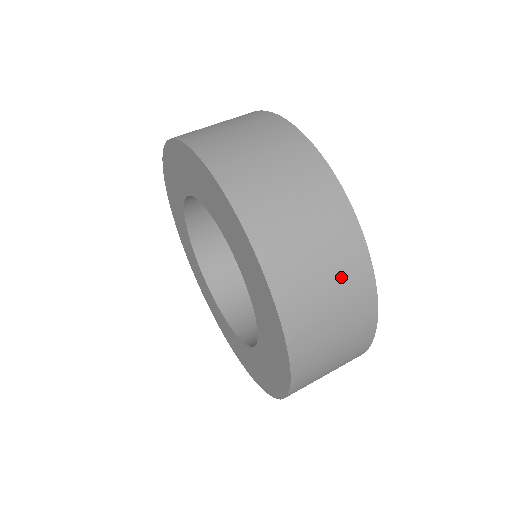
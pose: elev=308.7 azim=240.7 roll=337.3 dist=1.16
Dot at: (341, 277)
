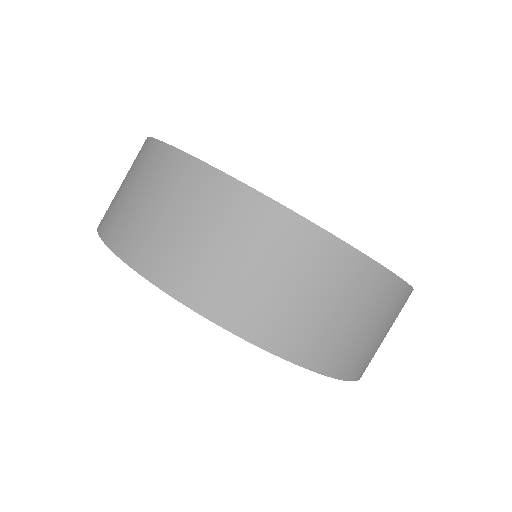
Dot at: (367, 306)
